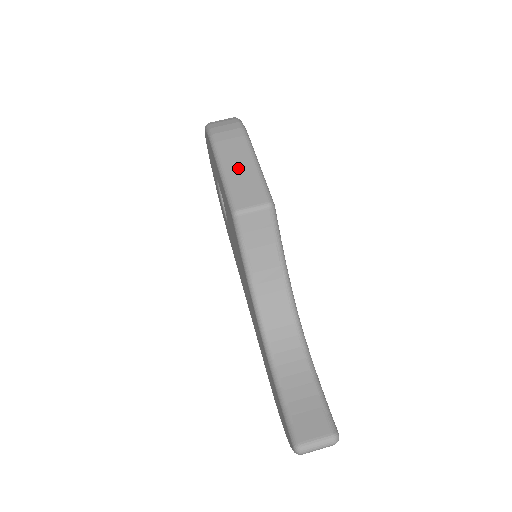
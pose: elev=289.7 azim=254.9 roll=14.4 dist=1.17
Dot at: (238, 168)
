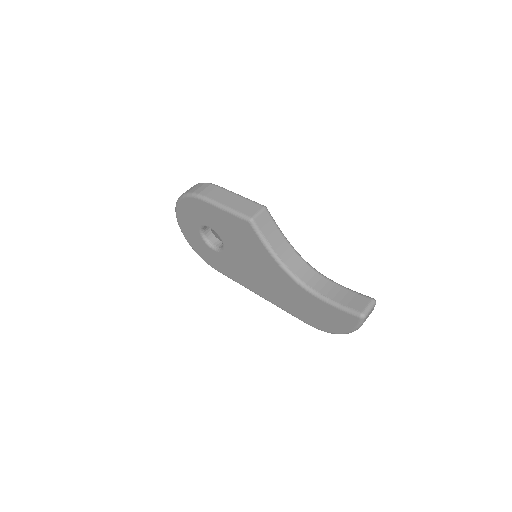
Dot at: (231, 201)
